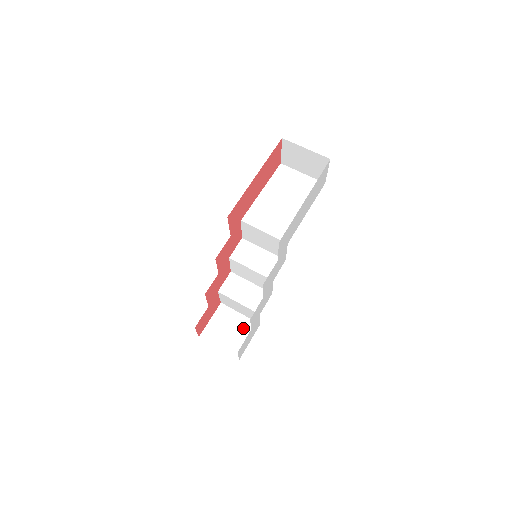
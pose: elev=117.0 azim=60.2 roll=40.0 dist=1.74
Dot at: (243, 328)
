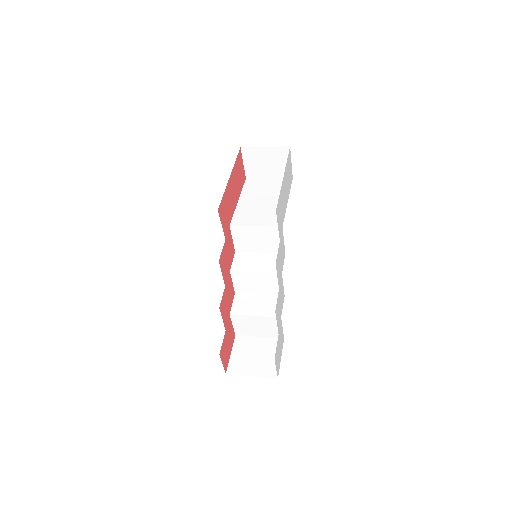
Dot at: (268, 348)
